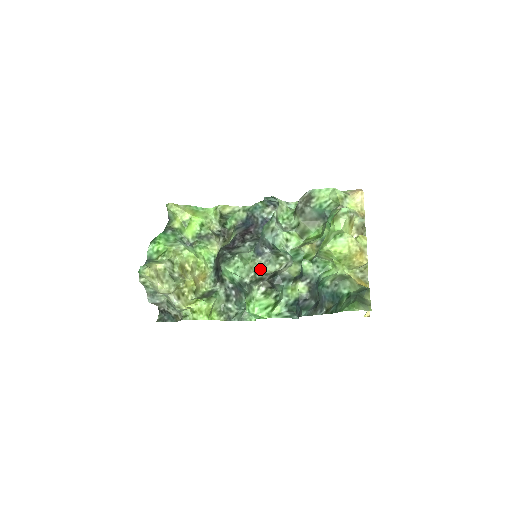
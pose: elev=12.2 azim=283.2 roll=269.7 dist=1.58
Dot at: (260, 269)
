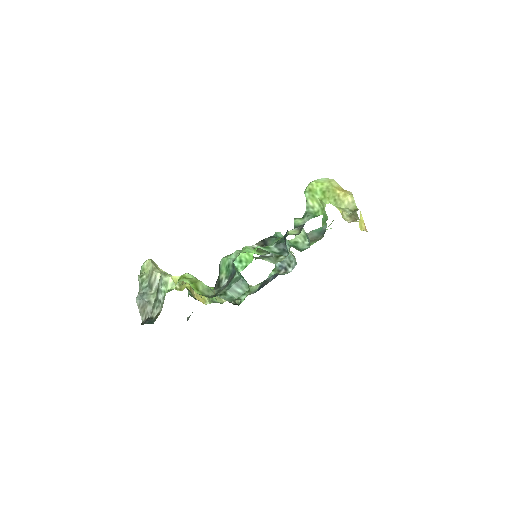
Dot at: occluded
